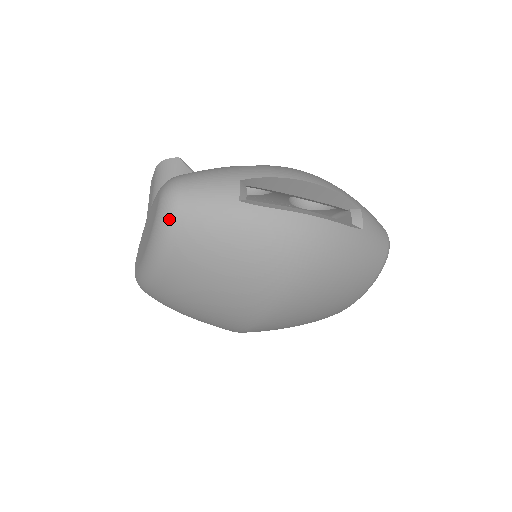
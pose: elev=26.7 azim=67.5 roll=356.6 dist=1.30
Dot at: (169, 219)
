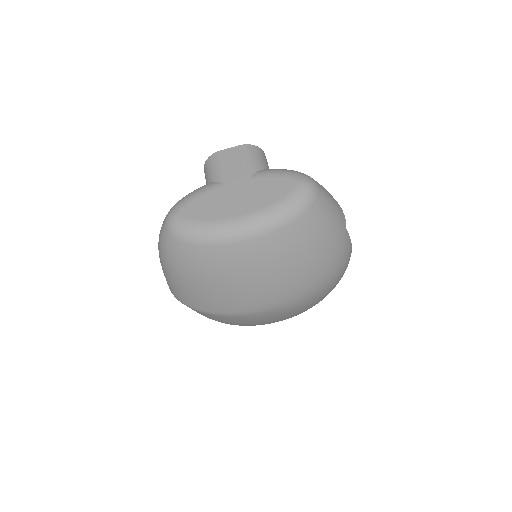
Dot at: (309, 203)
